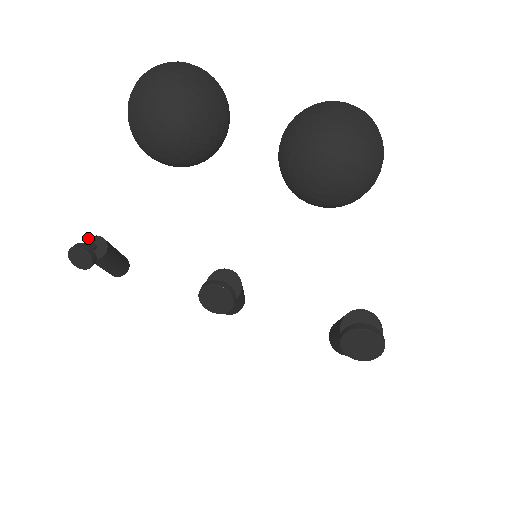
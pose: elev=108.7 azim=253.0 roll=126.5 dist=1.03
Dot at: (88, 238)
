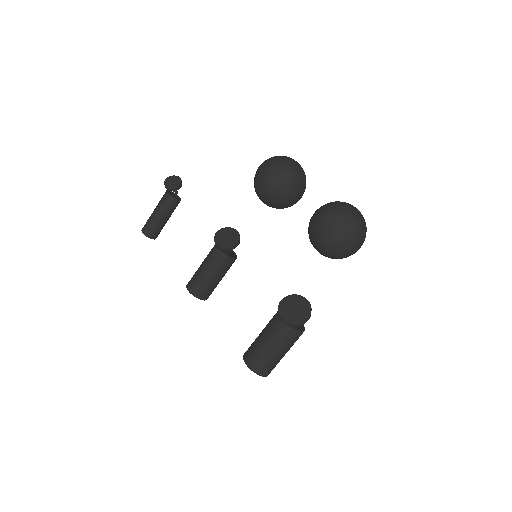
Dot at: occluded
